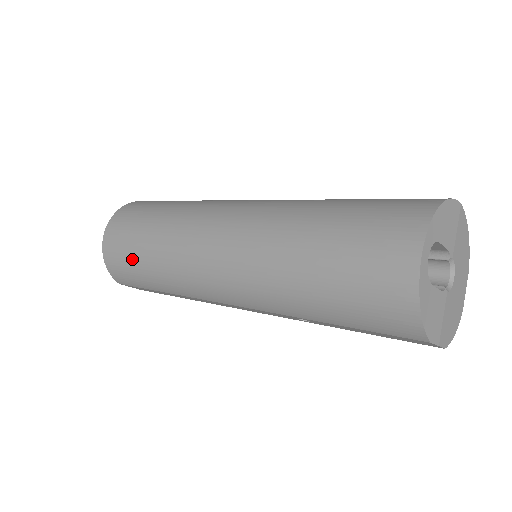
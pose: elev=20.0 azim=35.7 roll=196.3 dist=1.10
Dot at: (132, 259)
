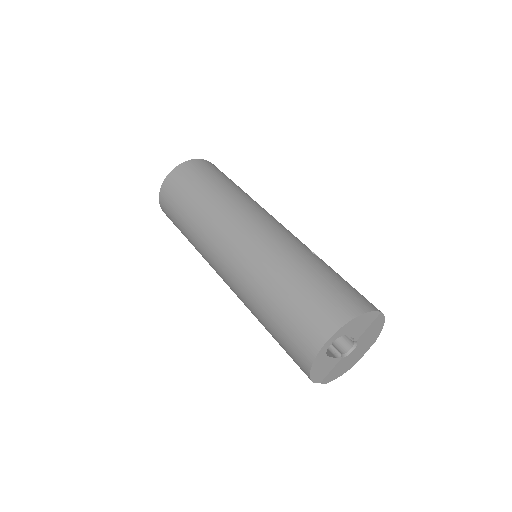
Dot at: (176, 212)
